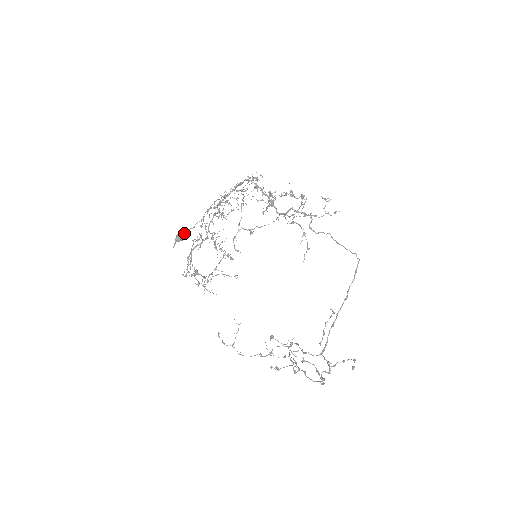
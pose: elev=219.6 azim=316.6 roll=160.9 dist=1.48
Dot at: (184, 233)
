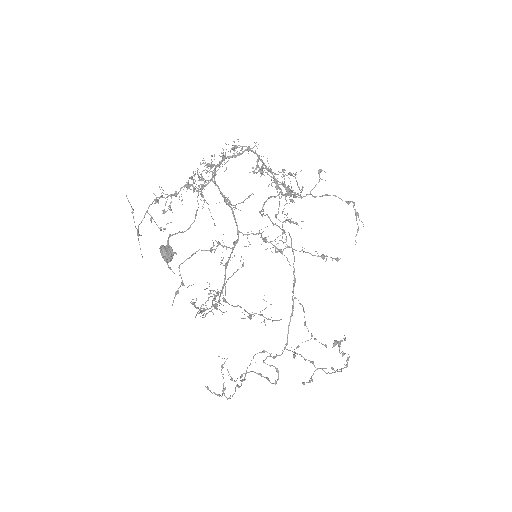
Dot at: (168, 245)
